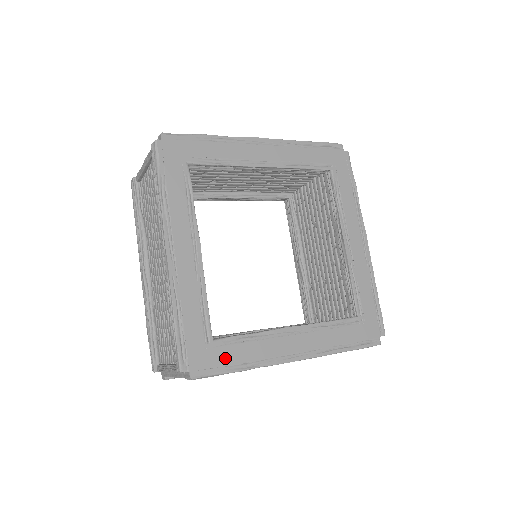
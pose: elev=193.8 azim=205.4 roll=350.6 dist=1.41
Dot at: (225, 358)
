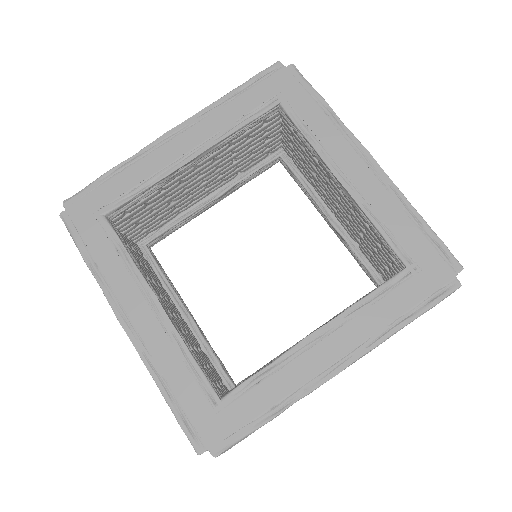
Dot at: (244, 413)
